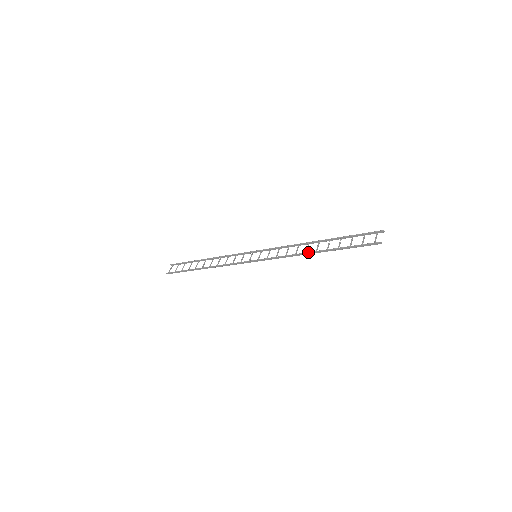
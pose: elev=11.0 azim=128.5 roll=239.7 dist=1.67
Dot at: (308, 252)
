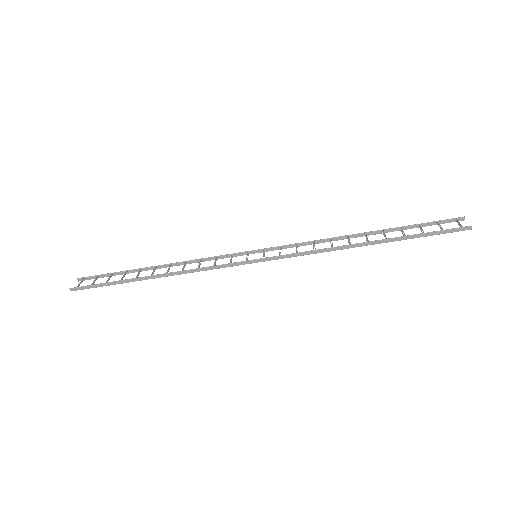
Dot at: occluded
